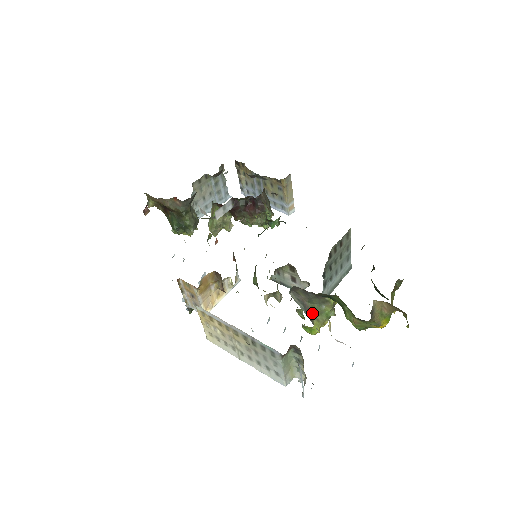
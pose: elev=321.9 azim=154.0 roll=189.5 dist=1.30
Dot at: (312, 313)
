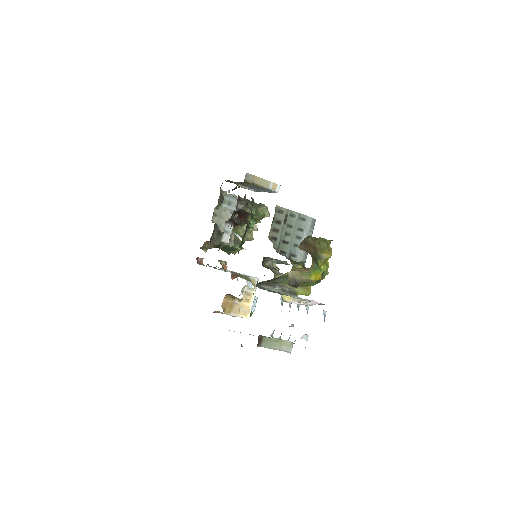
Dot at: (288, 287)
